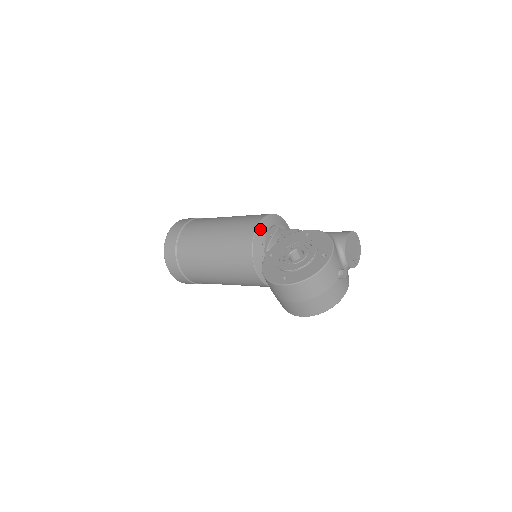
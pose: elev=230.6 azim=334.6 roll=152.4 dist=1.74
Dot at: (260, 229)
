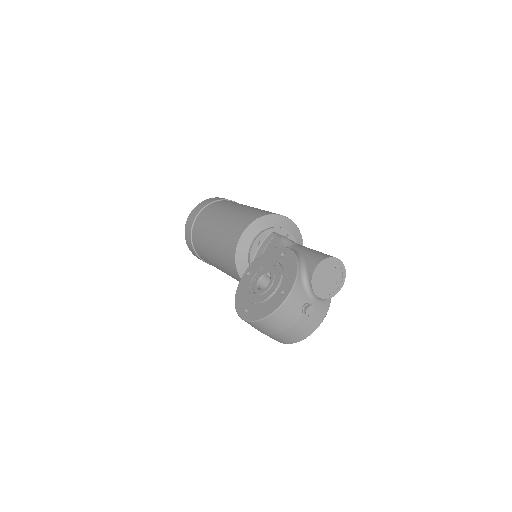
Dot at: (245, 238)
